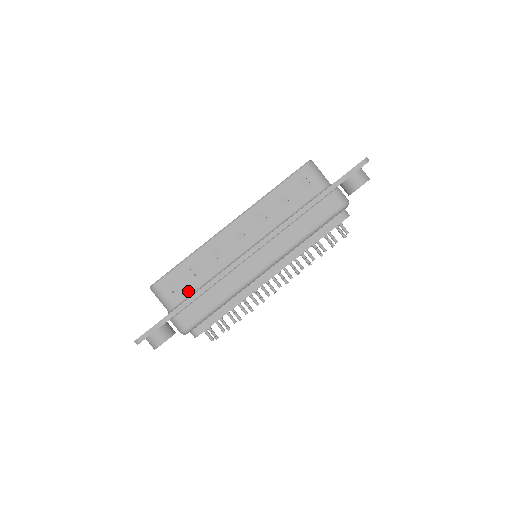
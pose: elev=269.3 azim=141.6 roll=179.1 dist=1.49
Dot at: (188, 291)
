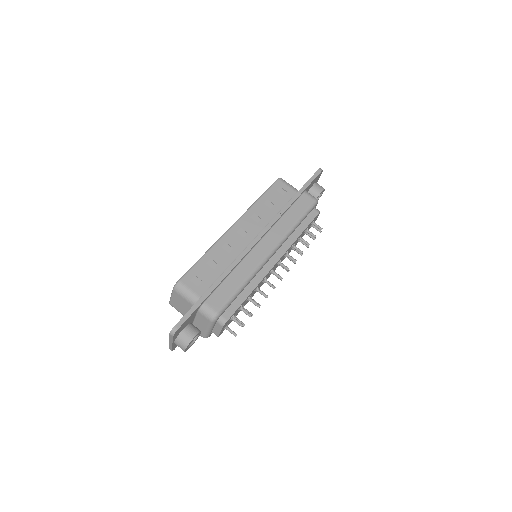
Dot at: (210, 282)
